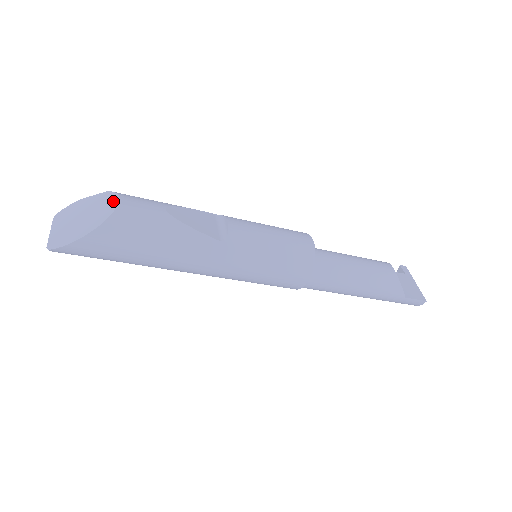
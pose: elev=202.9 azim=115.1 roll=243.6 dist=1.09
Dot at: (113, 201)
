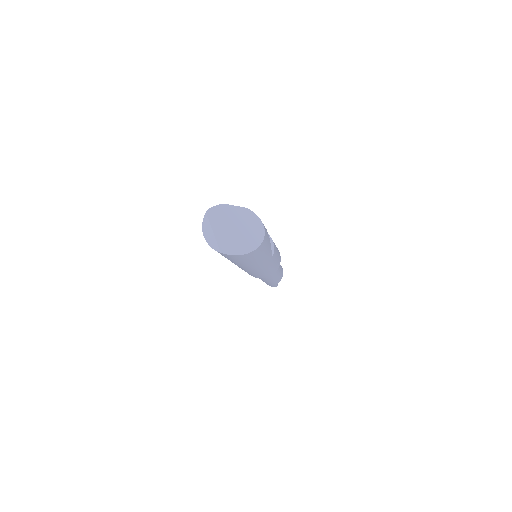
Dot at: (259, 224)
